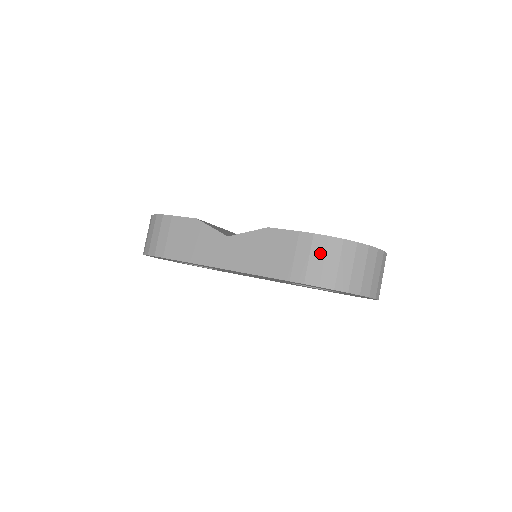
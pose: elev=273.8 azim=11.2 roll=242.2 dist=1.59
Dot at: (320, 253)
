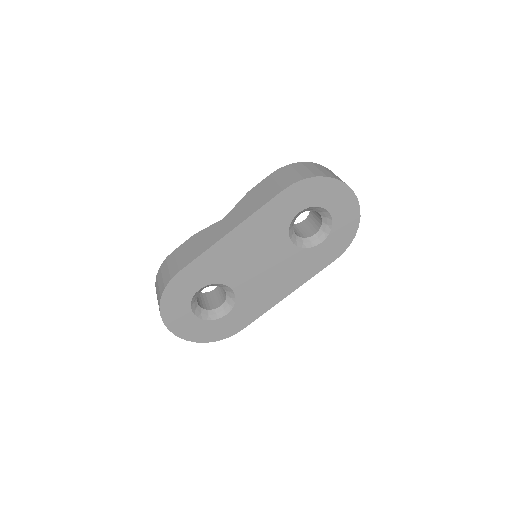
Dot at: (291, 170)
